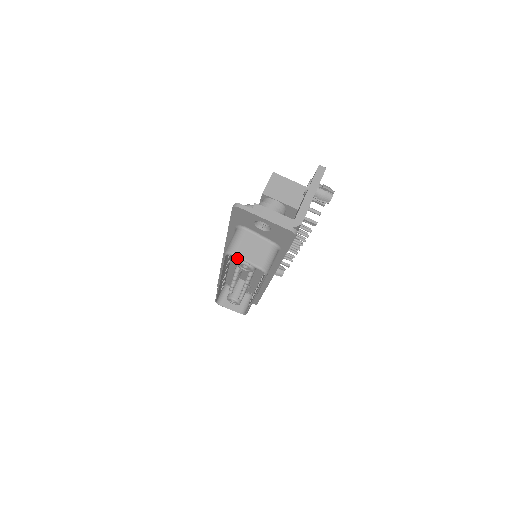
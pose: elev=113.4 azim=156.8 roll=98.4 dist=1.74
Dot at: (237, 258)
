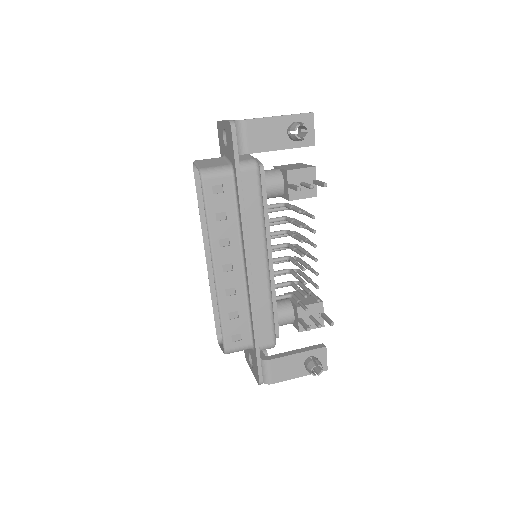
Dot at: occluded
